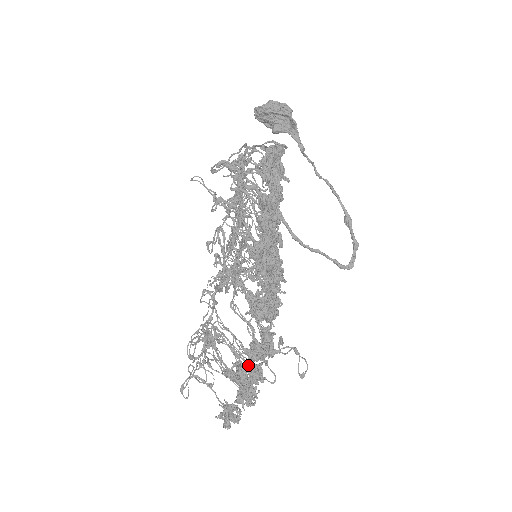
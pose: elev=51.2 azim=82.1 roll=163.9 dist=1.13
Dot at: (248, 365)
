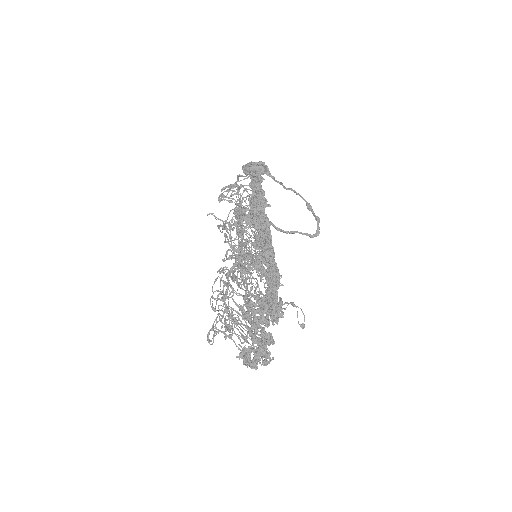
Dot at: (258, 316)
